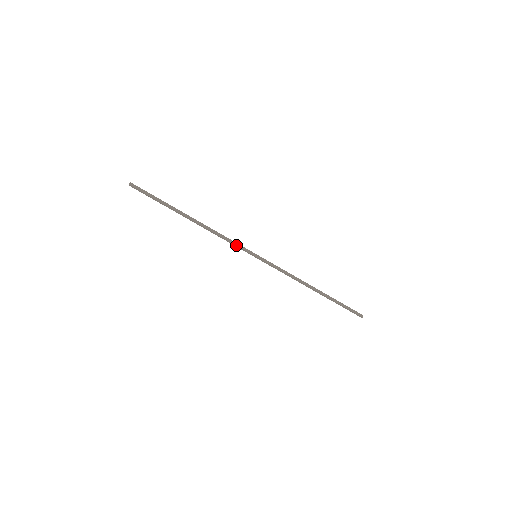
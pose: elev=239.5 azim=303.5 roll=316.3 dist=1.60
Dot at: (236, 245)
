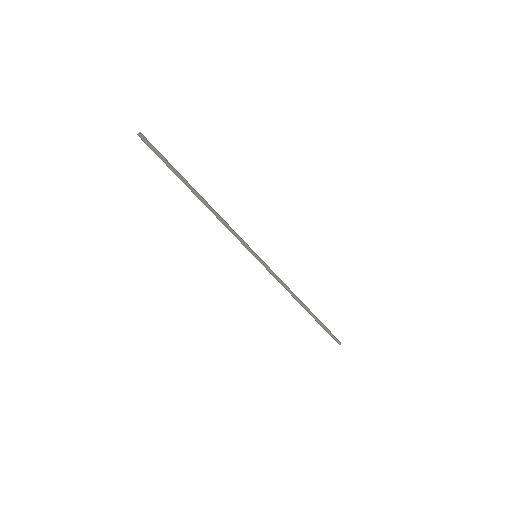
Dot at: (240, 237)
